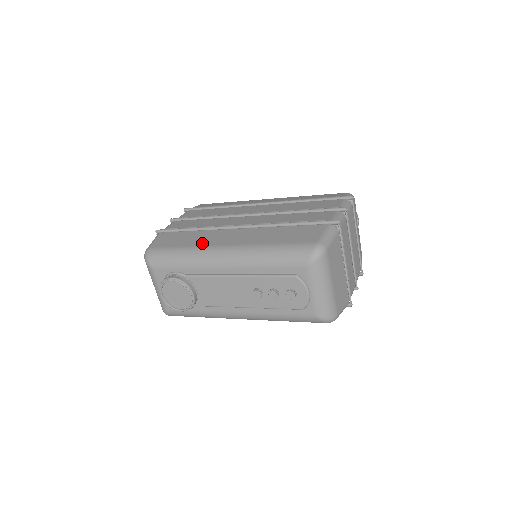
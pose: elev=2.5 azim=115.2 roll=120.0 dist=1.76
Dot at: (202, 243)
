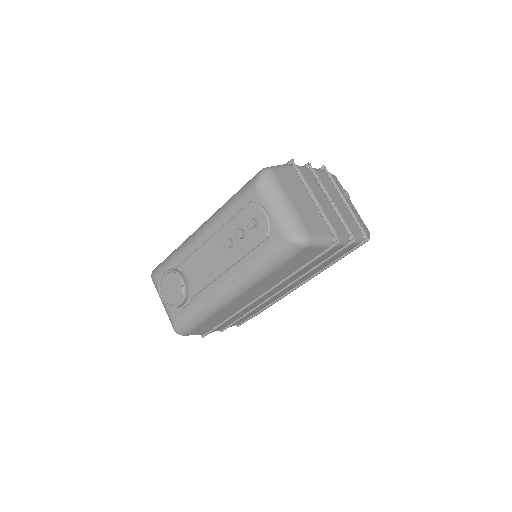
Dot at: occluded
